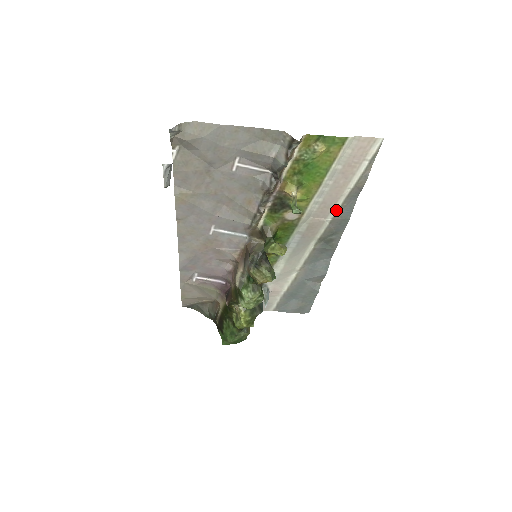
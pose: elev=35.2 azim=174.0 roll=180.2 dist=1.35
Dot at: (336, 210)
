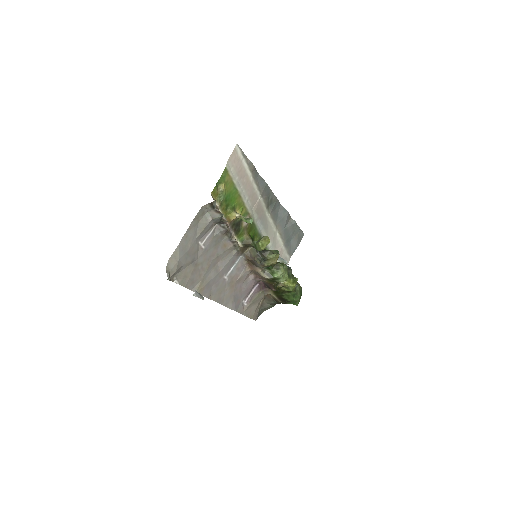
Dot at: (257, 190)
